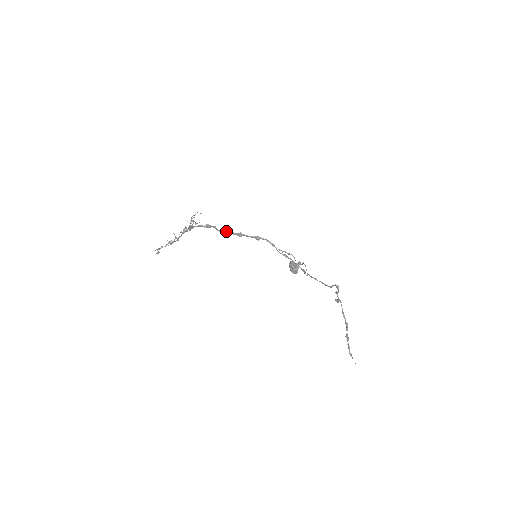
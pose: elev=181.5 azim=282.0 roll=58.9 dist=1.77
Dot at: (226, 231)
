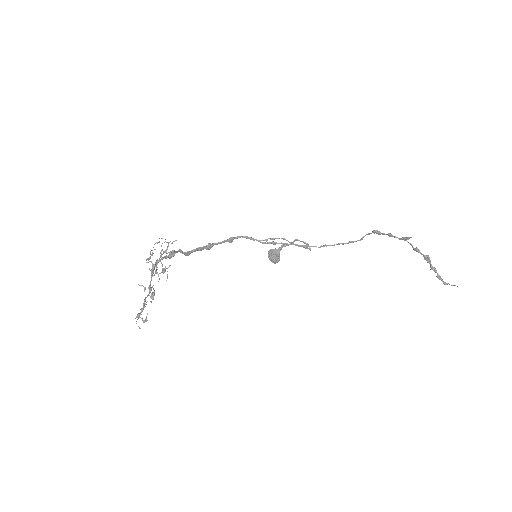
Dot at: (193, 250)
